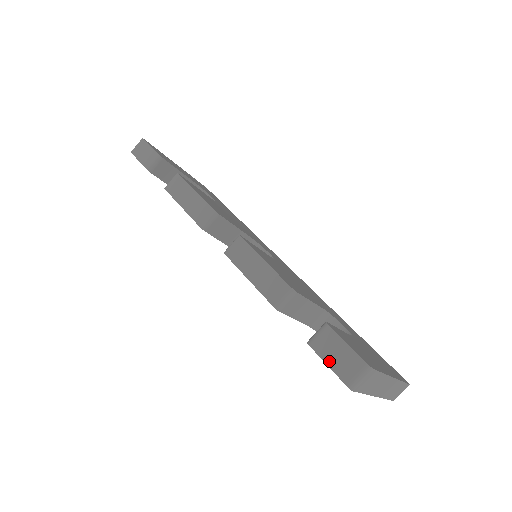
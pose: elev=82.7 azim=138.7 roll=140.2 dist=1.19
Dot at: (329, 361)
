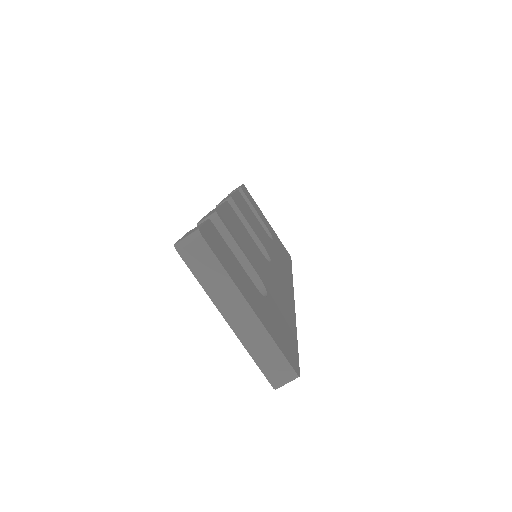
Dot at: occluded
